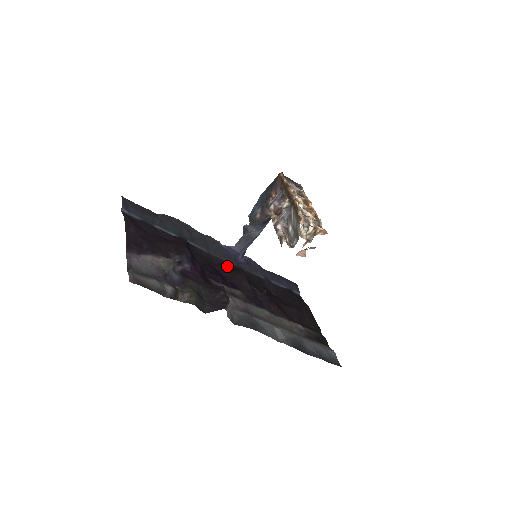
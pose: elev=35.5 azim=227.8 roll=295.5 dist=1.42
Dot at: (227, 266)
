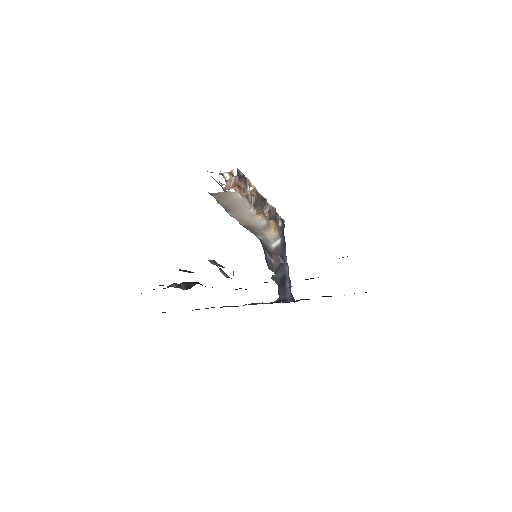
Dot at: occluded
